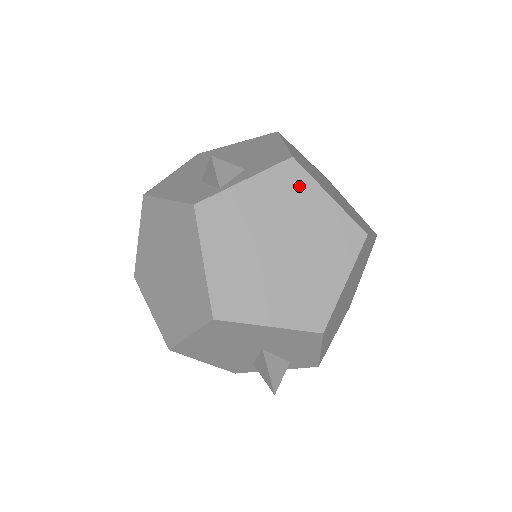
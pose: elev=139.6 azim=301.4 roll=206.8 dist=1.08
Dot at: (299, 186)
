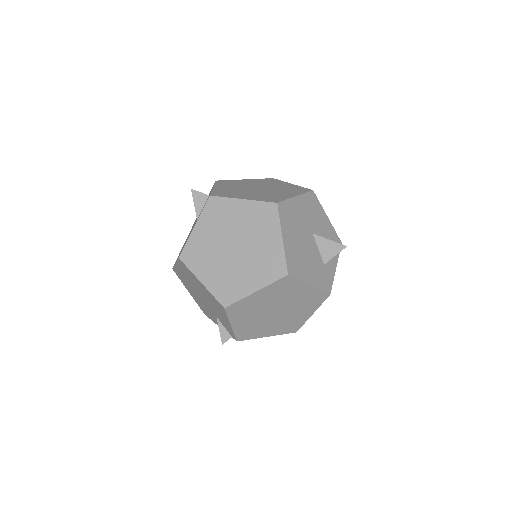
Dot at: (232, 182)
